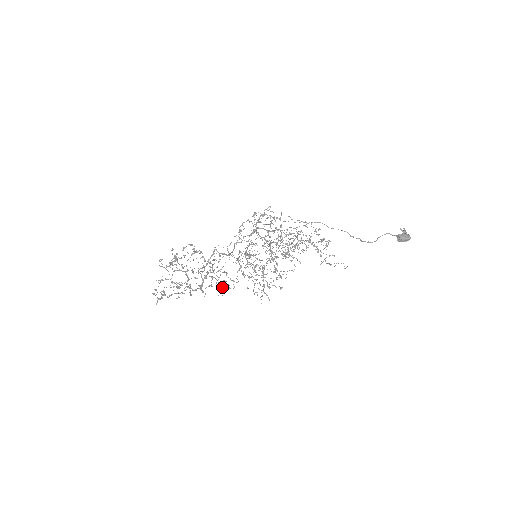
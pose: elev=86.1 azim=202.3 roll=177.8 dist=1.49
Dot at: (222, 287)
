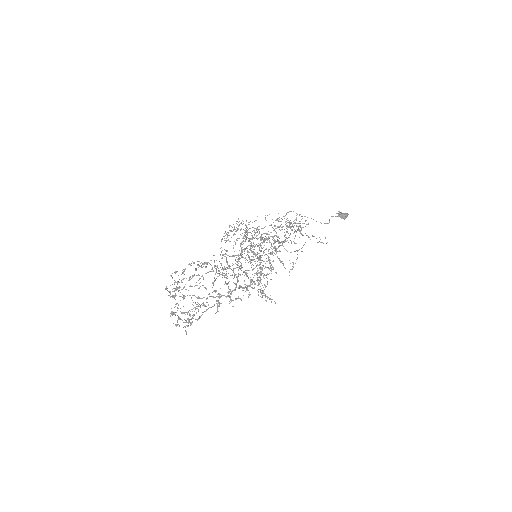
Dot at: (235, 299)
